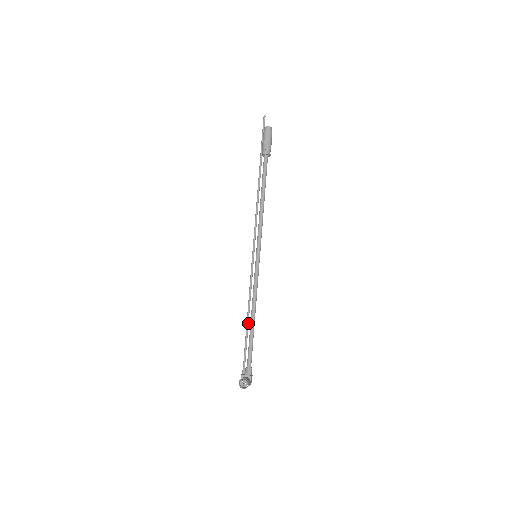
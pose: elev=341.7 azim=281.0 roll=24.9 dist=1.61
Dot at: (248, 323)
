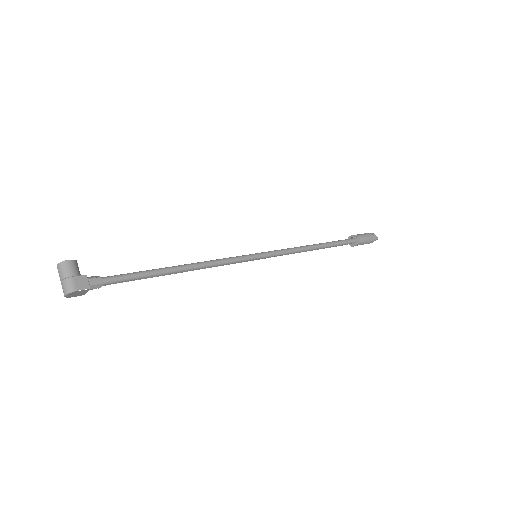
Dot at: occluded
